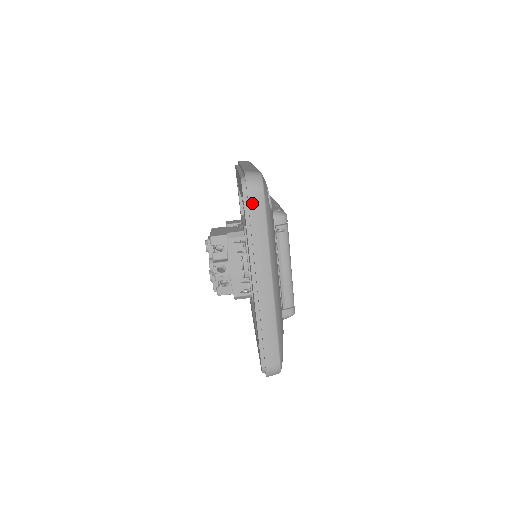
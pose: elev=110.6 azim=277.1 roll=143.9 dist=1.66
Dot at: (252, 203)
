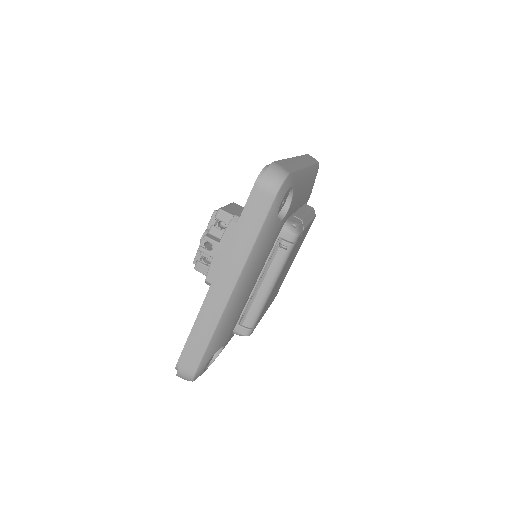
Dot at: (257, 198)
